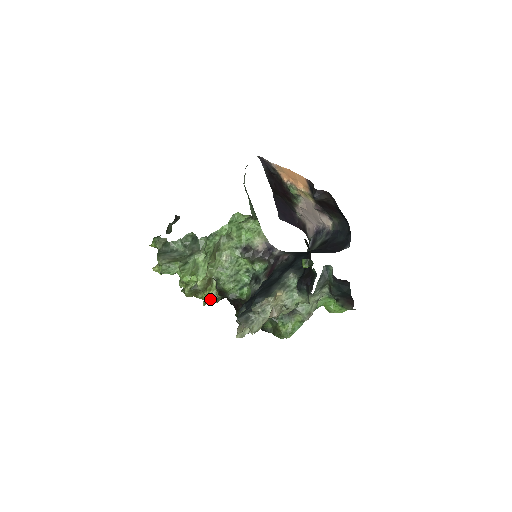
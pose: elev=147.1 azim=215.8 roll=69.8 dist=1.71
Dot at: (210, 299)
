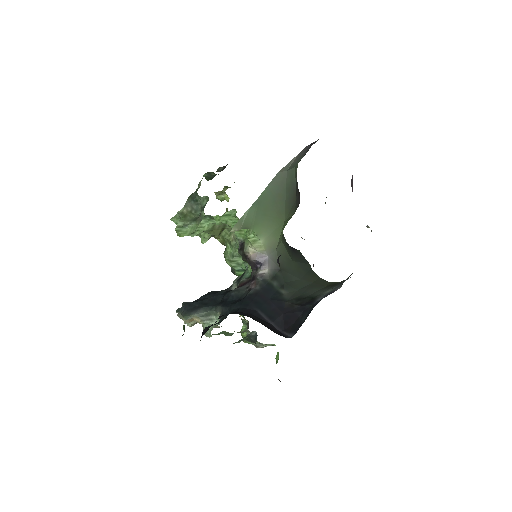
Dot at: occluded
